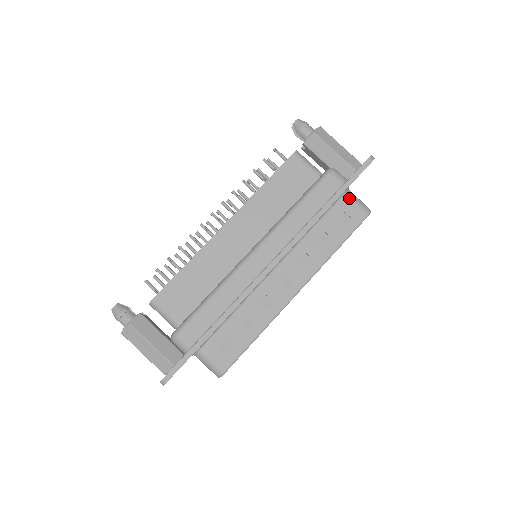
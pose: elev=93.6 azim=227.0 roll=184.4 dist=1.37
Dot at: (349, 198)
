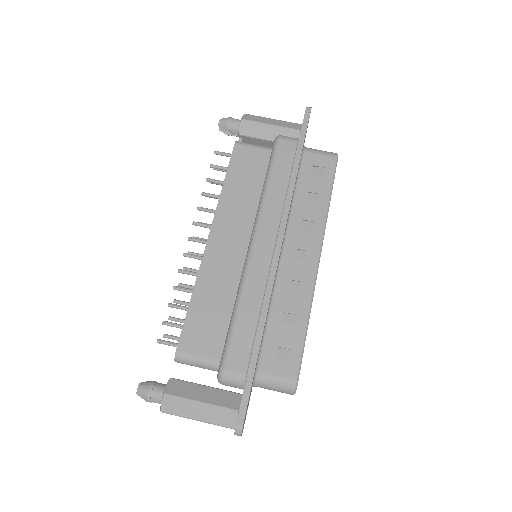
Dot at: (310, 152)
